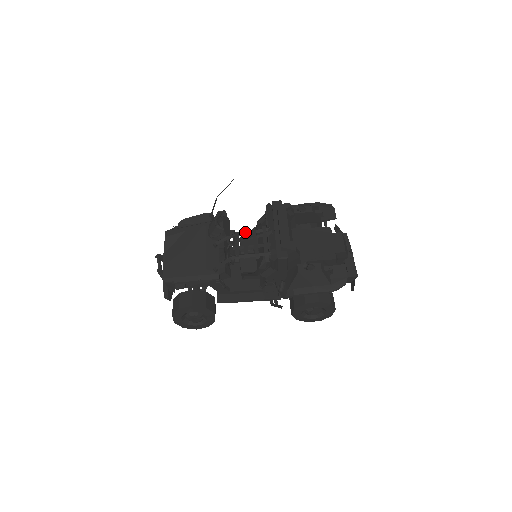
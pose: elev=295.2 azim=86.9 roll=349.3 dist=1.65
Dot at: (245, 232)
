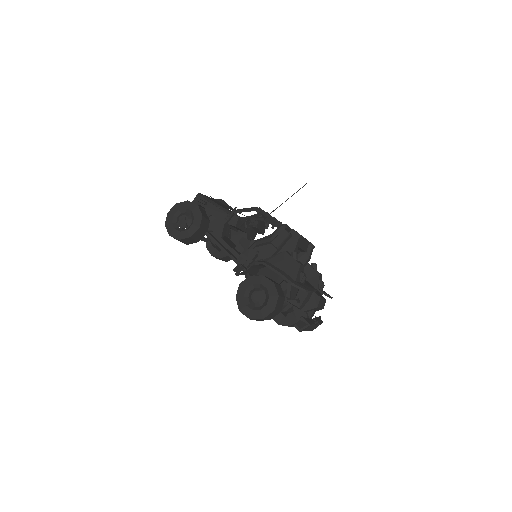
Dot at: occluded
